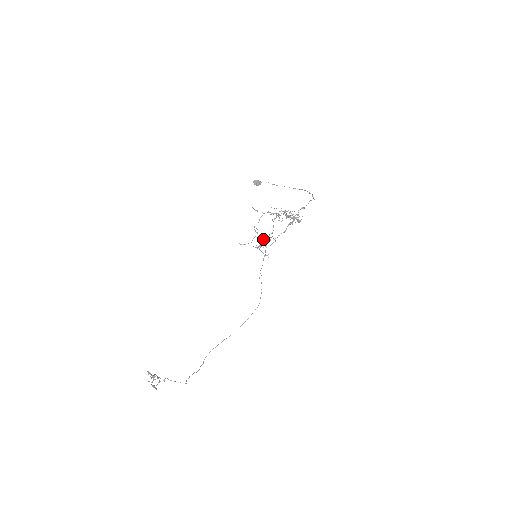
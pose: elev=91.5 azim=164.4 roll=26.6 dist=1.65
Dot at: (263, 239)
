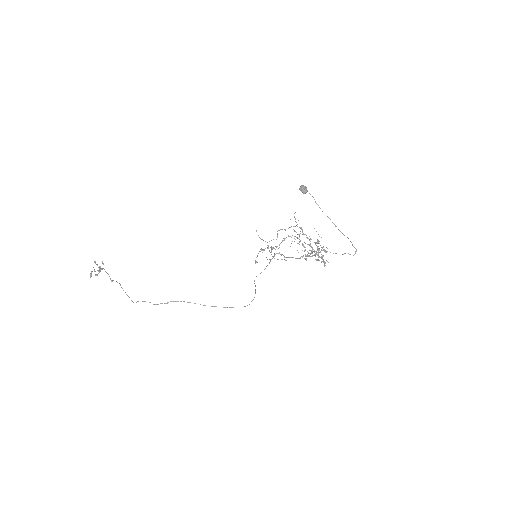
Dot at: occluded
